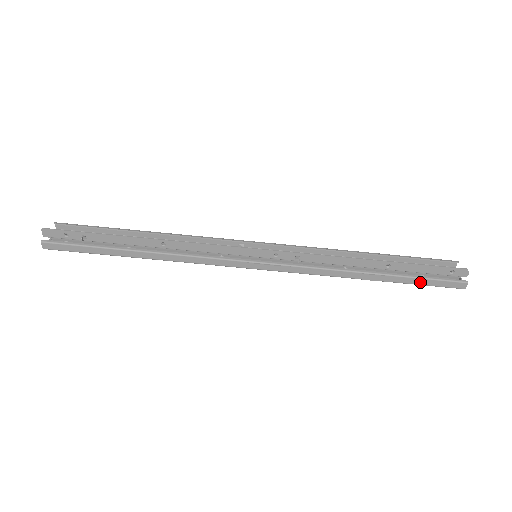
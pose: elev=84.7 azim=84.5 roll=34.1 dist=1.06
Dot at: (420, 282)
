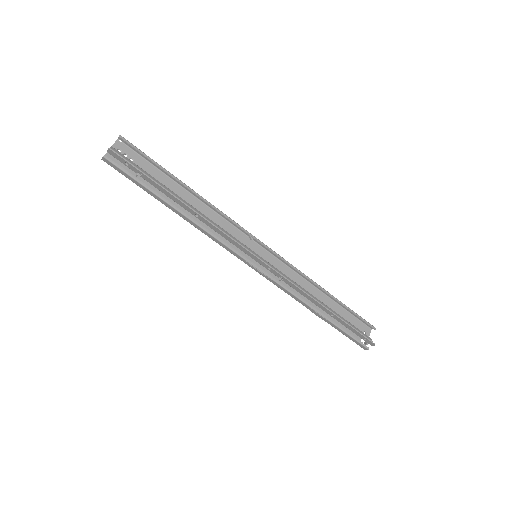
Dot at: (343, 333)
